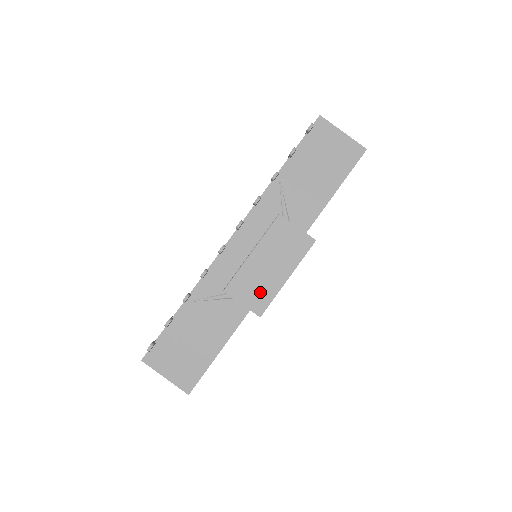
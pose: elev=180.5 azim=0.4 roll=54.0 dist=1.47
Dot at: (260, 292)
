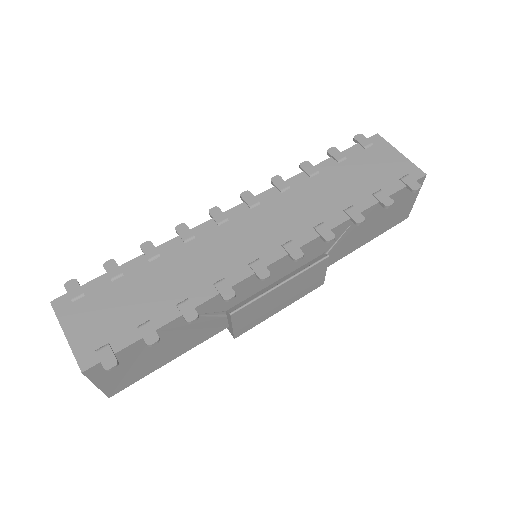
Dot at: (254, 319)
